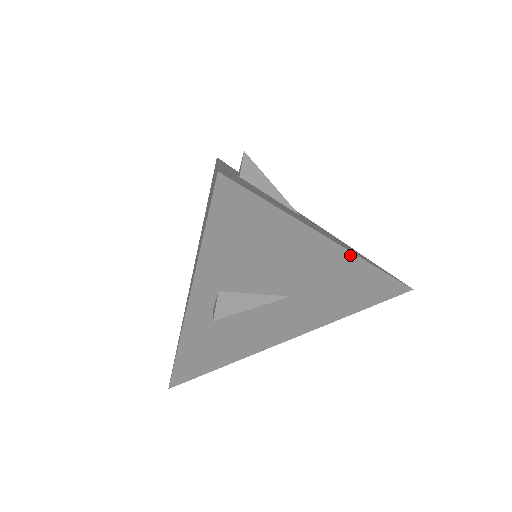
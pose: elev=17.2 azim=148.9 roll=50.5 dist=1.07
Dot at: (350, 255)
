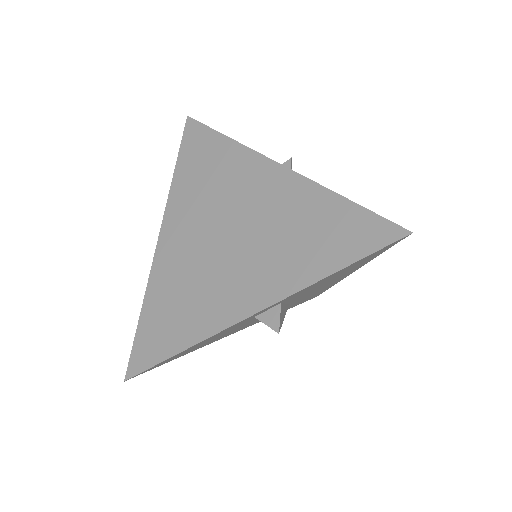
Dot at: (342, 279)
